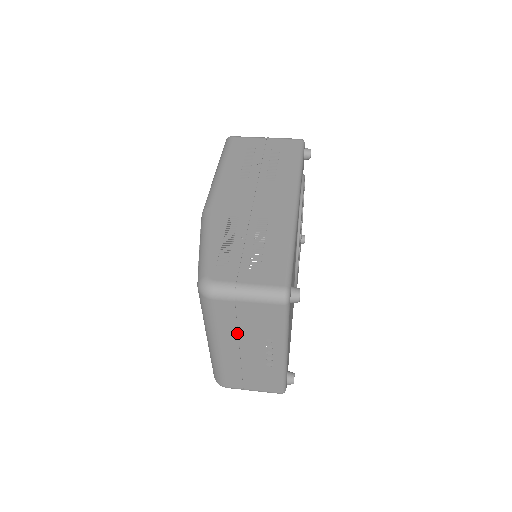
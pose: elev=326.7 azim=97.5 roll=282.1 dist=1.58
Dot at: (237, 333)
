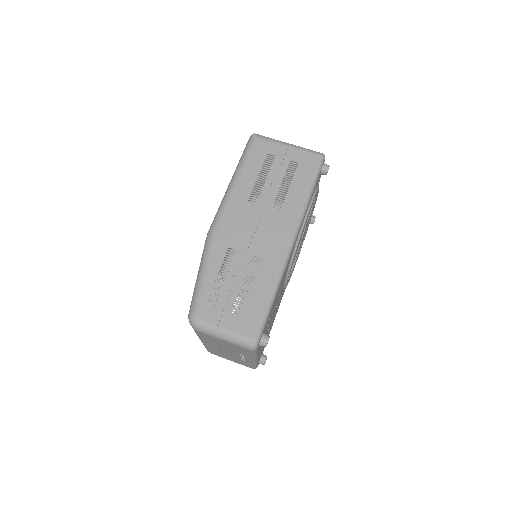
Dot at: (218, 345)
